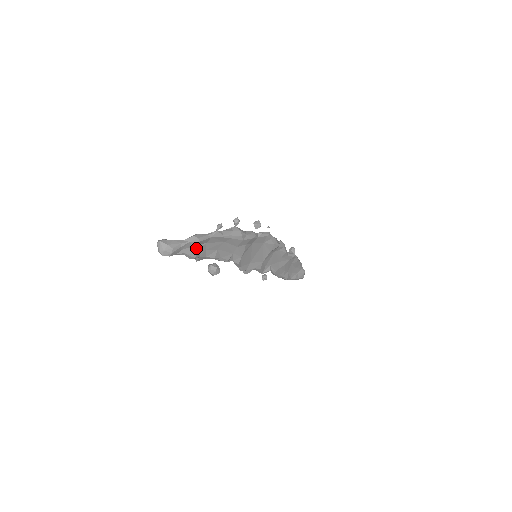
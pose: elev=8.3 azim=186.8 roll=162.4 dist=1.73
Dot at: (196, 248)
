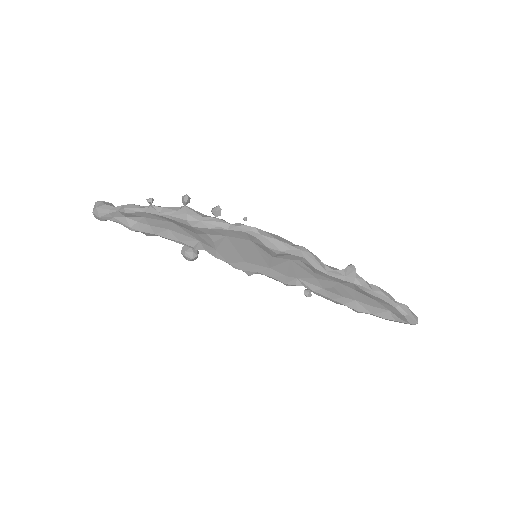
Dot at: (133, 220)
